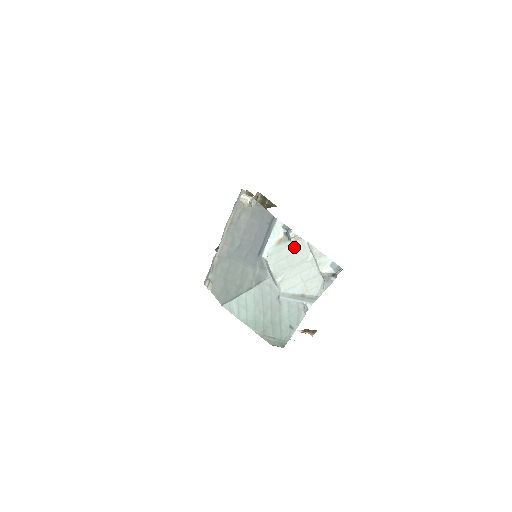
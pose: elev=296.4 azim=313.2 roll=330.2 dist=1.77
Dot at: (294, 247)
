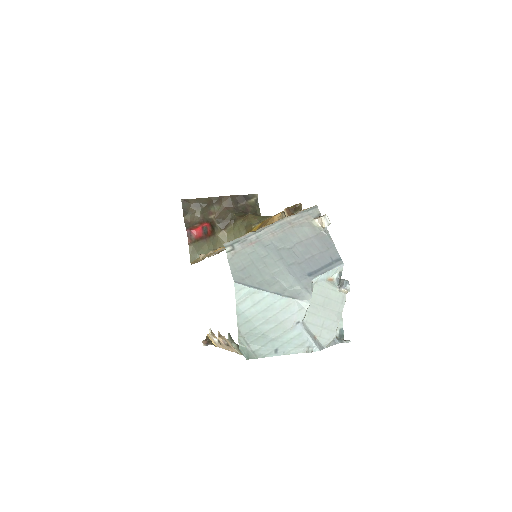
Dot at: (336, 295)
